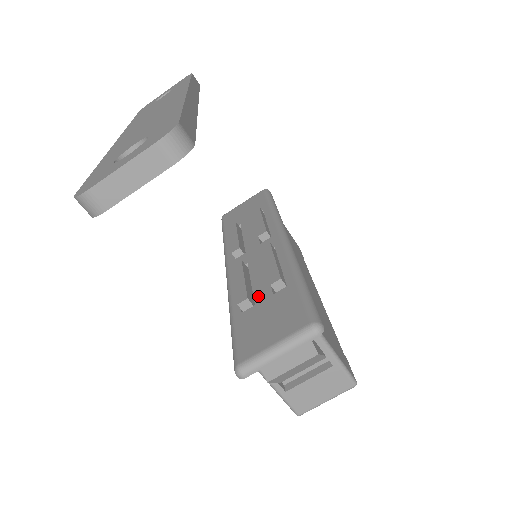
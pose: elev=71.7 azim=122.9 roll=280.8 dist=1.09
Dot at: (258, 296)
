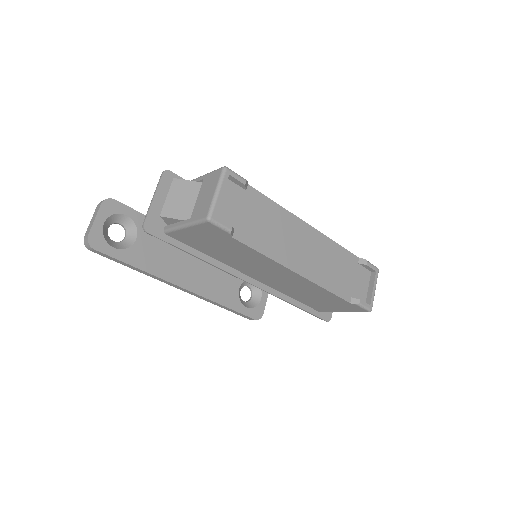
Dot at: occluded
